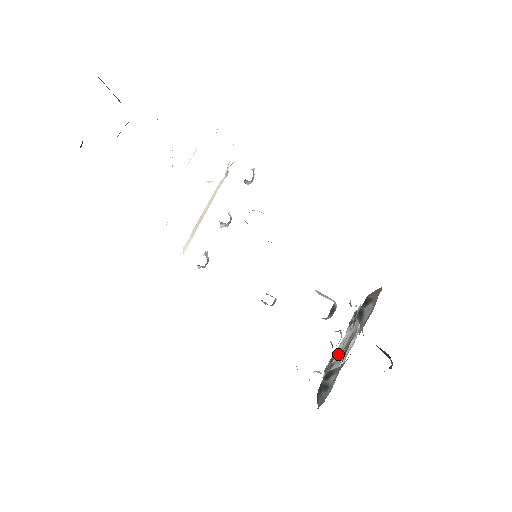
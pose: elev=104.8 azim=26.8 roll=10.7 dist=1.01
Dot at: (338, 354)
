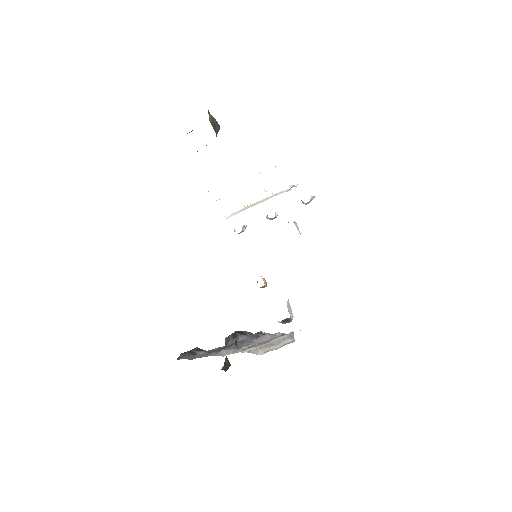
Dot at: occluded
